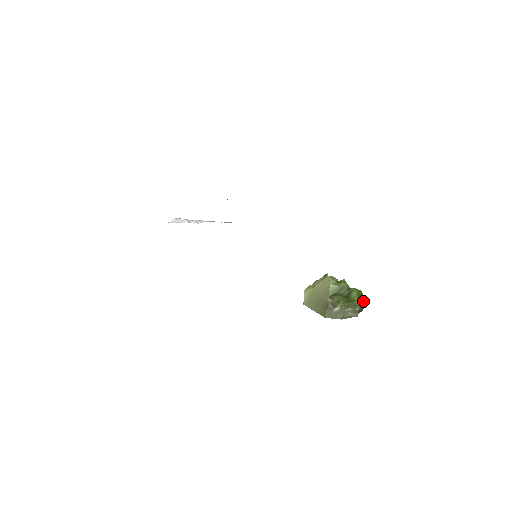
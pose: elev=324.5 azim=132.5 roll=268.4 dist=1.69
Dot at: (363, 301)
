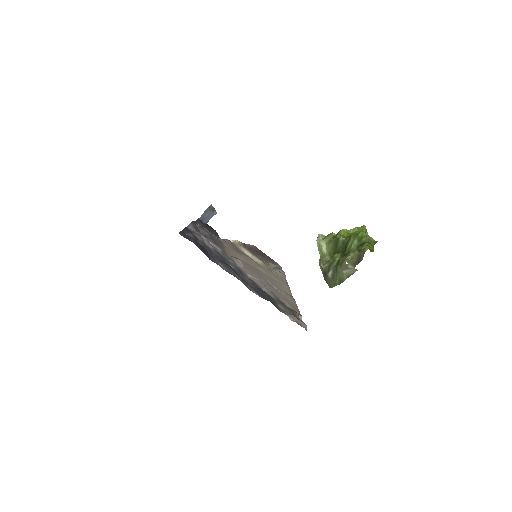
Dot at: (363, 246)
